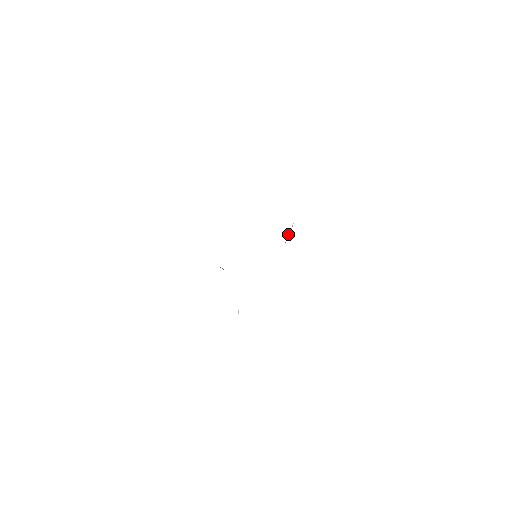
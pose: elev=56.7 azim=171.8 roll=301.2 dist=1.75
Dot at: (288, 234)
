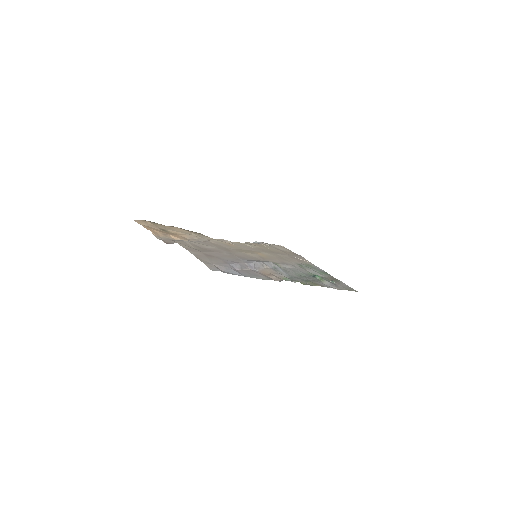
Dot at: (247, 270)
